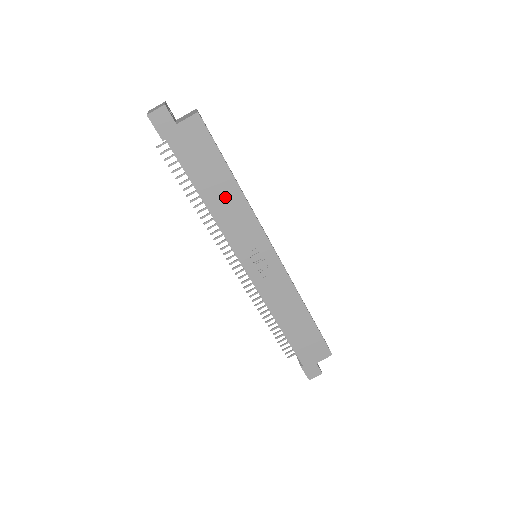
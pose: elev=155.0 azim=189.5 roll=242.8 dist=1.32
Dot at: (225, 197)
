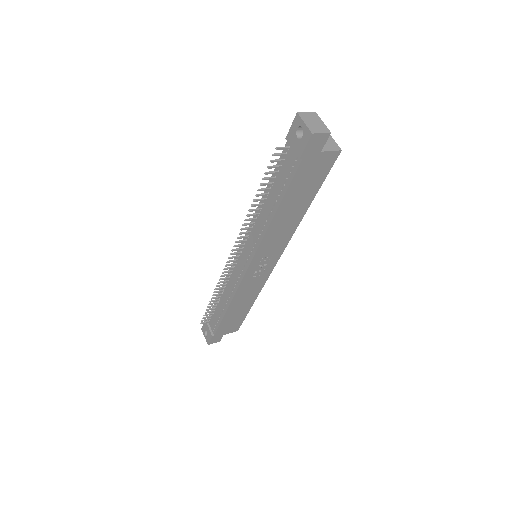
Dot at: (290, 217)
